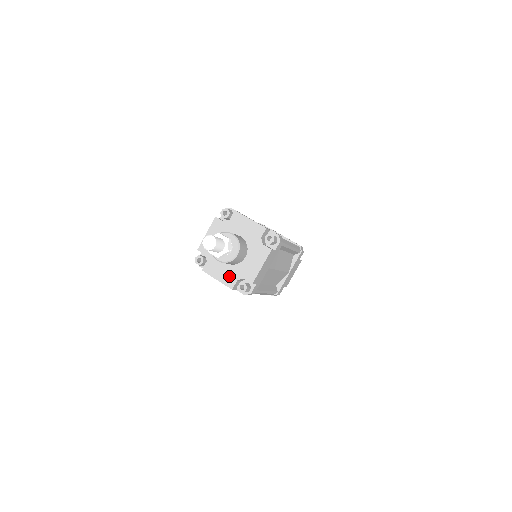
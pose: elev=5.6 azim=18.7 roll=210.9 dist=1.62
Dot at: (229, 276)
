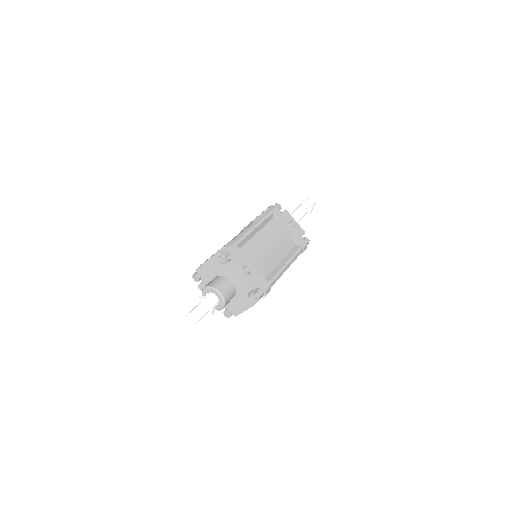
Dot at: occluded
